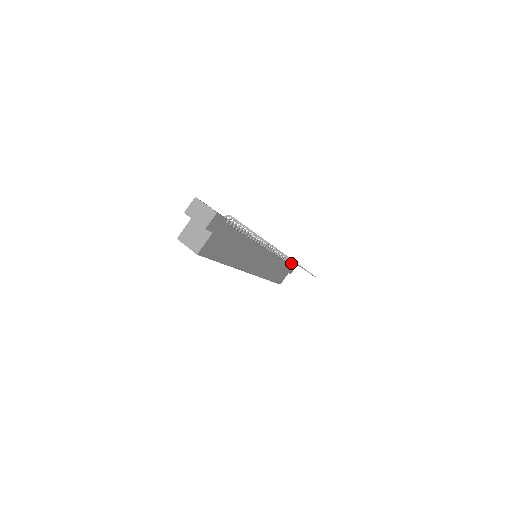
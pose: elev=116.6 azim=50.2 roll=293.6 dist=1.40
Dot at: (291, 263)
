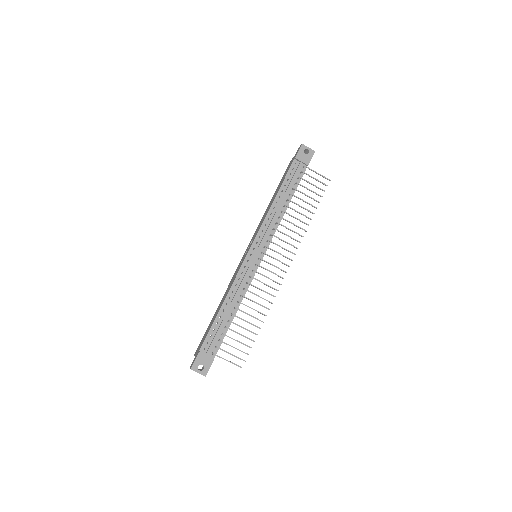
Dot at: (306, 165)
